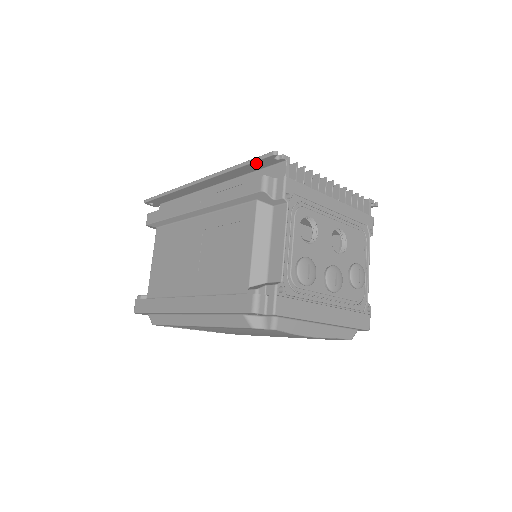
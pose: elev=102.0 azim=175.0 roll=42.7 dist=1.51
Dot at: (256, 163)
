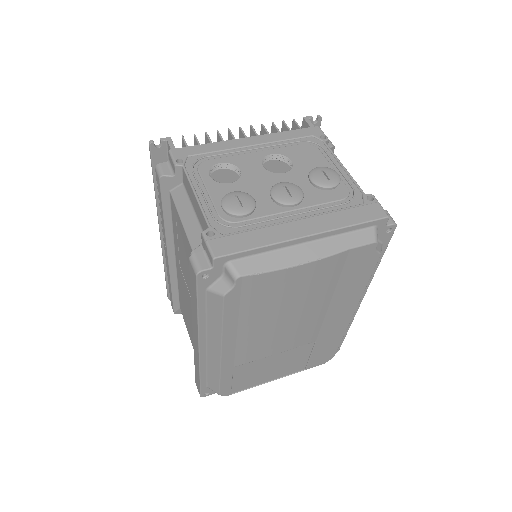
Dot at: occluded
